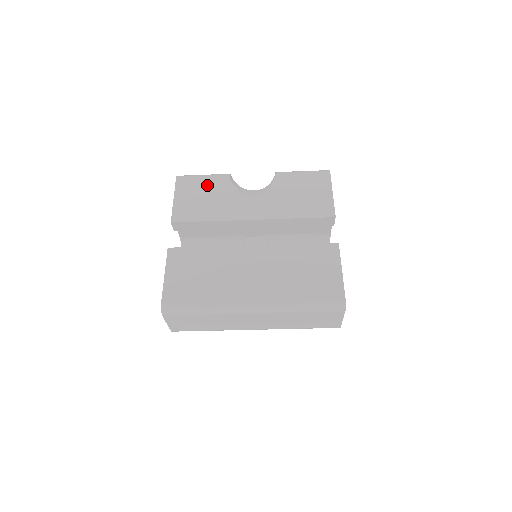
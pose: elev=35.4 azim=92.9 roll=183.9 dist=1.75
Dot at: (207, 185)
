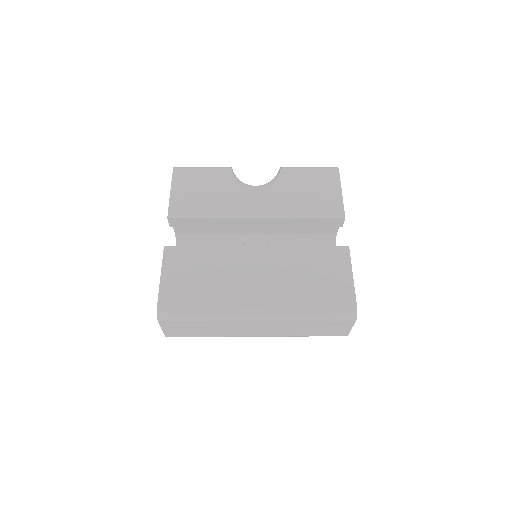
Dot at: (207, 178)
